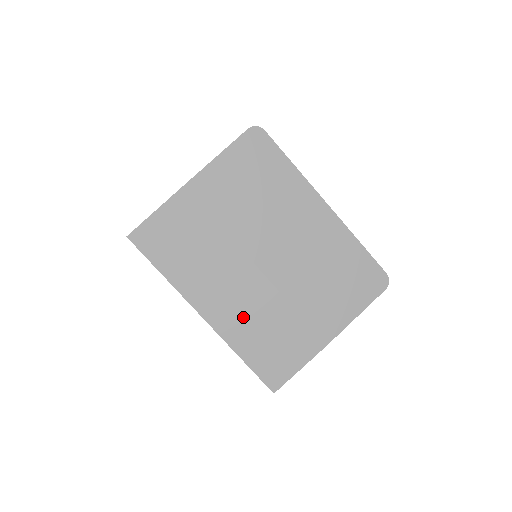
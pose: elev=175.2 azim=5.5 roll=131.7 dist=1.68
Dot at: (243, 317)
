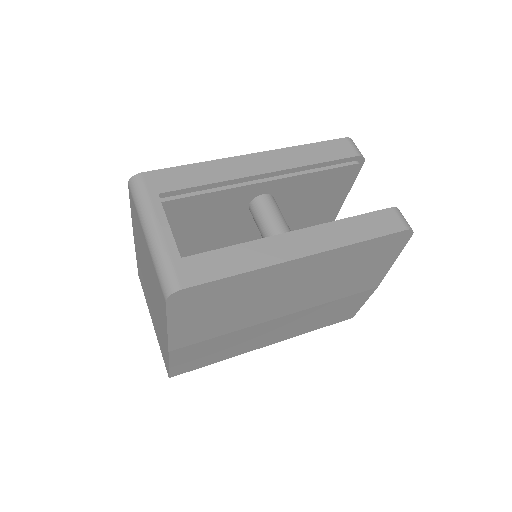
Dot at: (297, 327)
